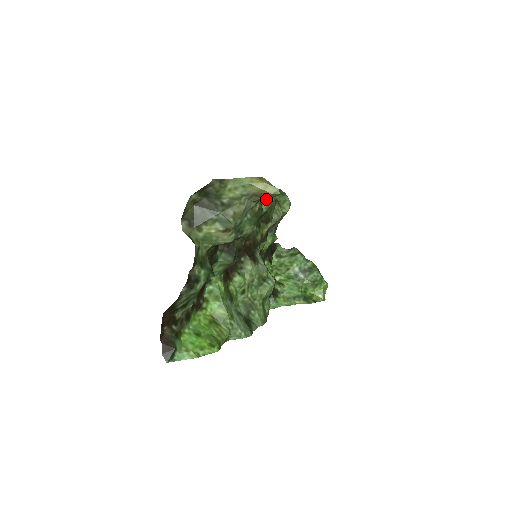
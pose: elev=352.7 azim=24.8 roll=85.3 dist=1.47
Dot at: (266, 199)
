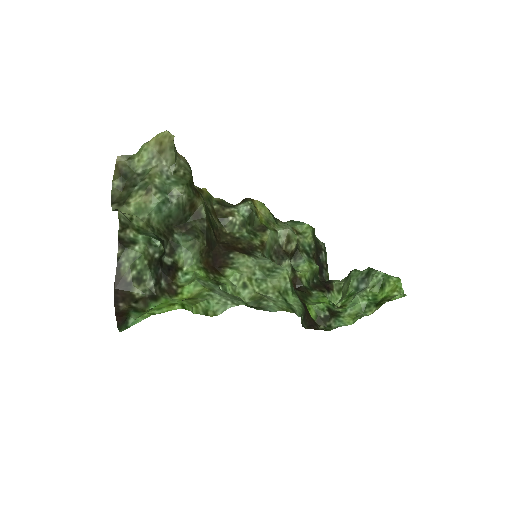
Dot at: (243, 204)
